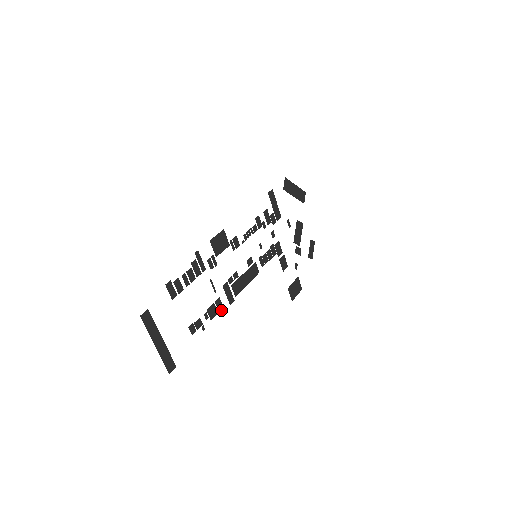
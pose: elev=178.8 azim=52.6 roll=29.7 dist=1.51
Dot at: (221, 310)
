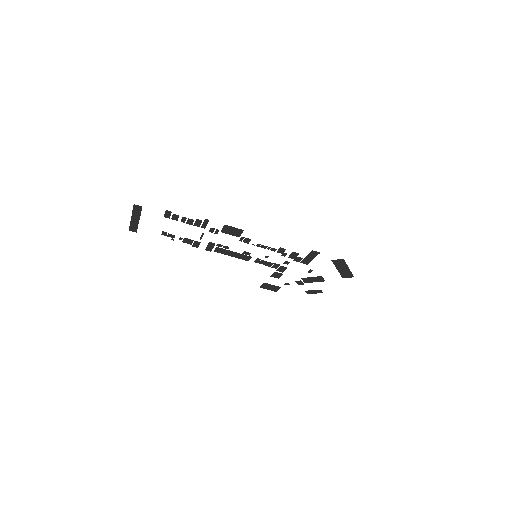
Dot at: (195, 246)
